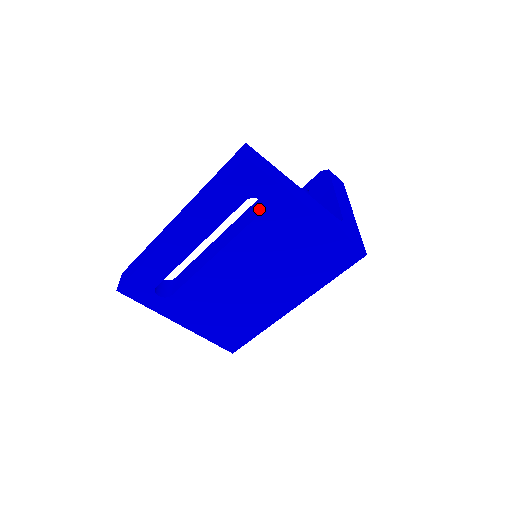
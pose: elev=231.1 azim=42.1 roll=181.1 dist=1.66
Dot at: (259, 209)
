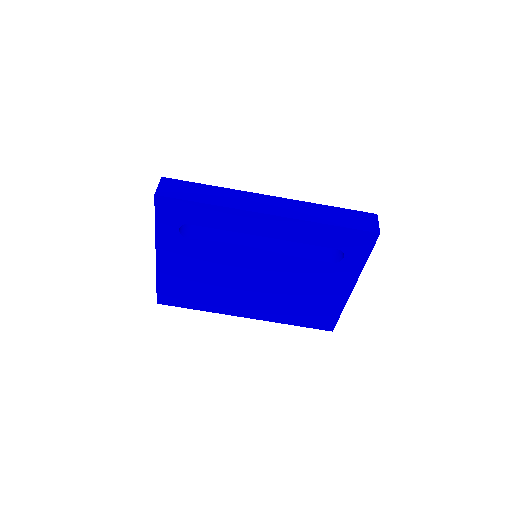
Dot at: (329, 256)
